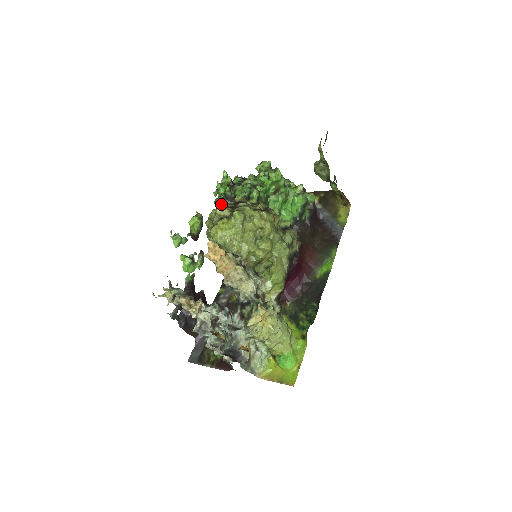
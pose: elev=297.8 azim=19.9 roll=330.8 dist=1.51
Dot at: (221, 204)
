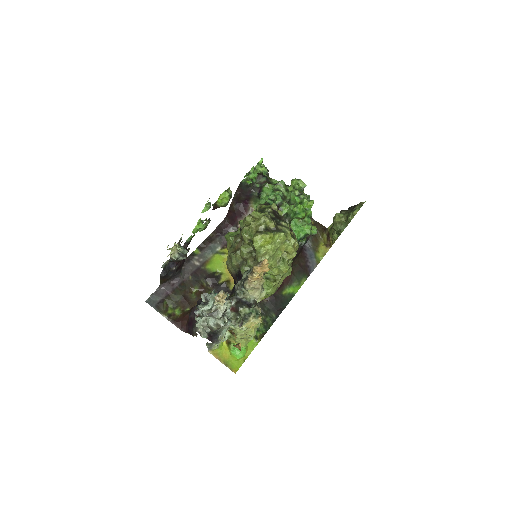
Dot at: (245, 186)
